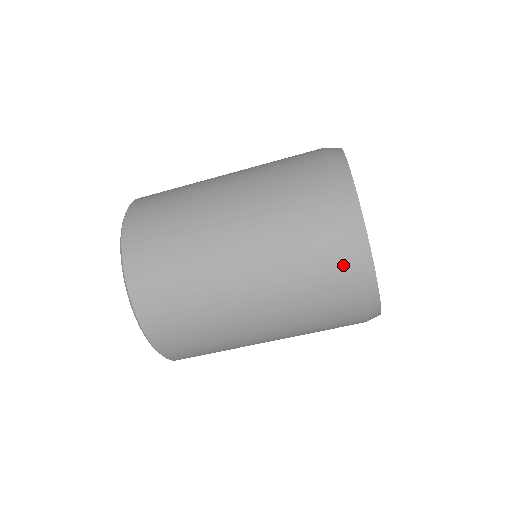
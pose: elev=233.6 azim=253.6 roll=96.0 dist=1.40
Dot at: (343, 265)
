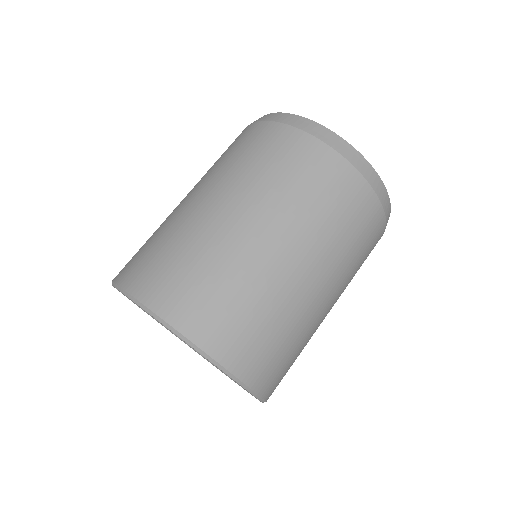
Dot at: occluded
